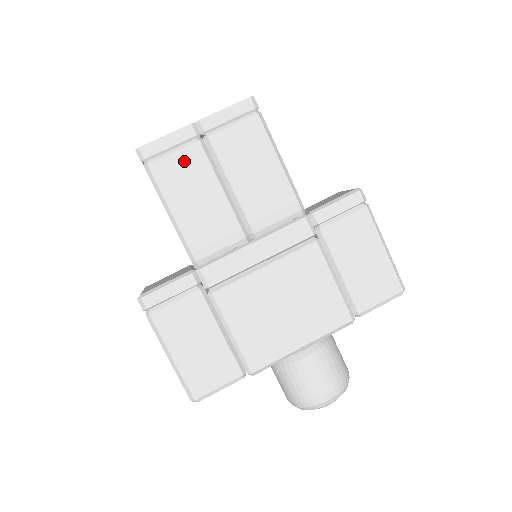
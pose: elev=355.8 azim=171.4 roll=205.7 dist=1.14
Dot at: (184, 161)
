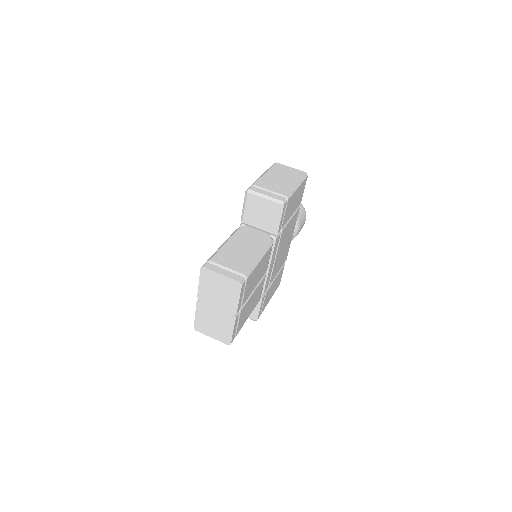
Dot at: (242, 317)
